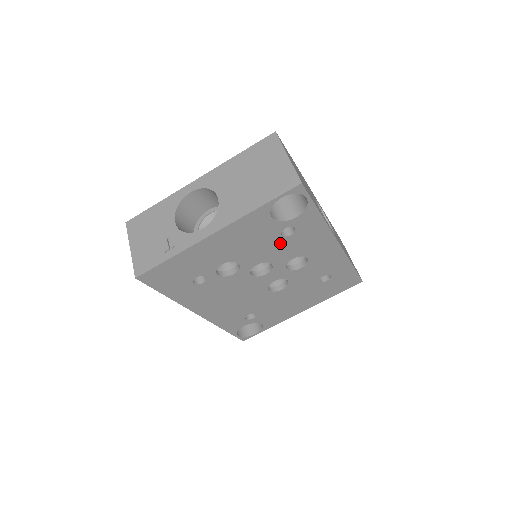
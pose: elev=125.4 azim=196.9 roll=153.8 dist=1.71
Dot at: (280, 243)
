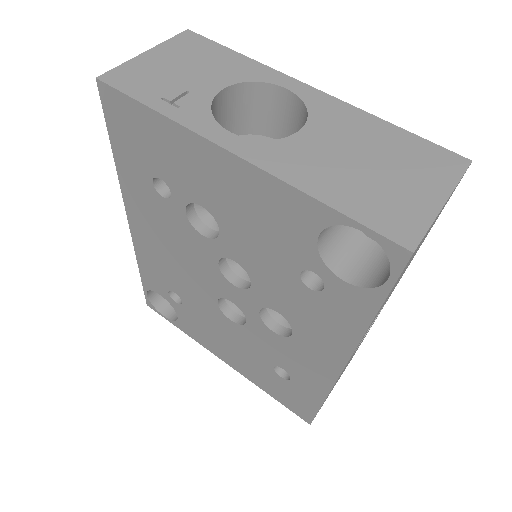
Dot at: (287, 278)
